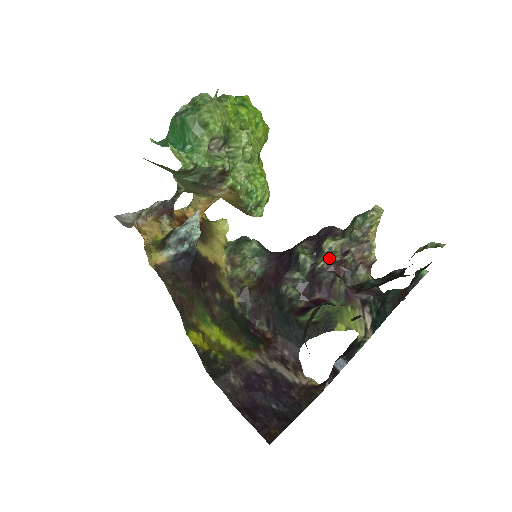
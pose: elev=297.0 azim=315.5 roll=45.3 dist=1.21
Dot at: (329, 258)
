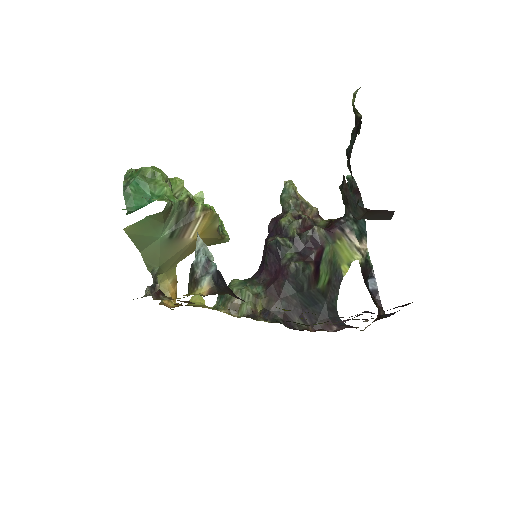
Dot at: (295, 225)
